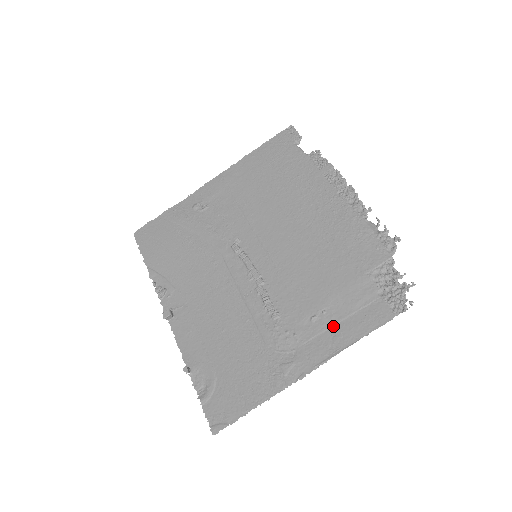
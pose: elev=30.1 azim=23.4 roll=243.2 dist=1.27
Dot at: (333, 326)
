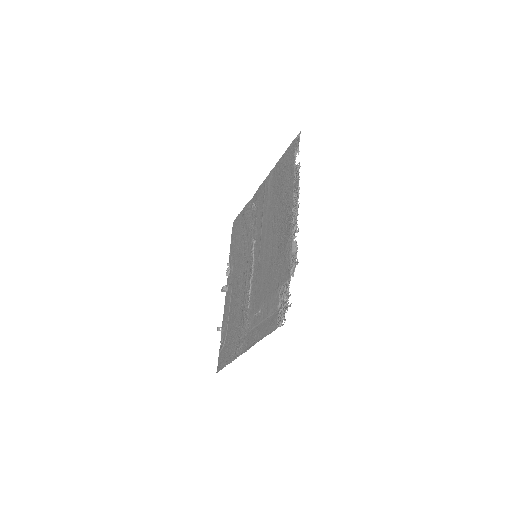
Dot at: (259, 324)
